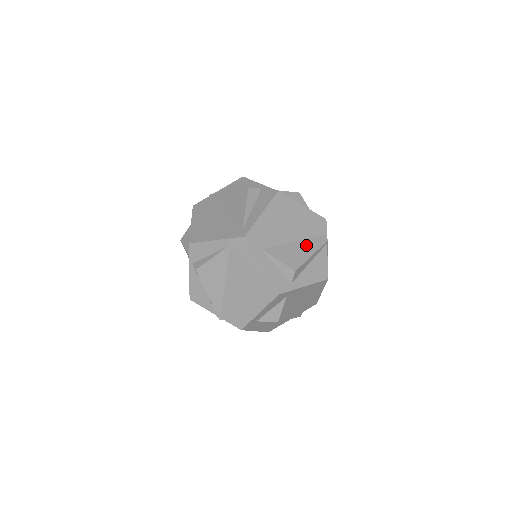
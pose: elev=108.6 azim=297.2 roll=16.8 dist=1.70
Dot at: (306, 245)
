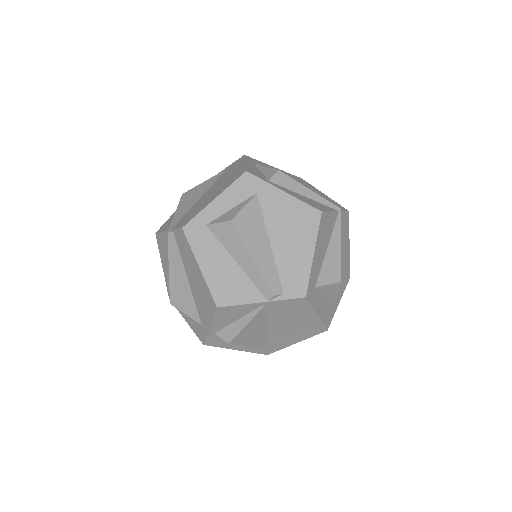
Dot at: occluded
